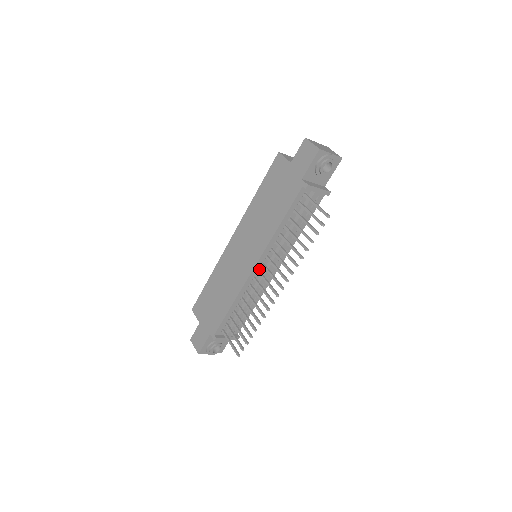
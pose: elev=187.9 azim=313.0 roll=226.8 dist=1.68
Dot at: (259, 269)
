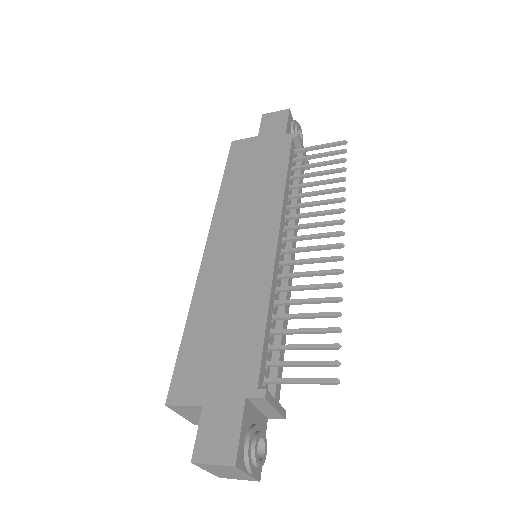
Dot at: (280, 250)
